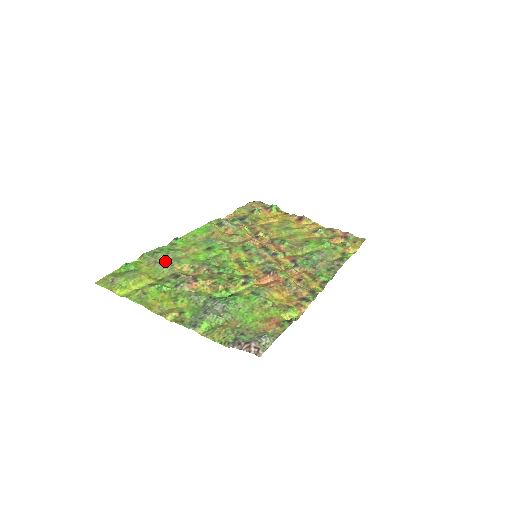
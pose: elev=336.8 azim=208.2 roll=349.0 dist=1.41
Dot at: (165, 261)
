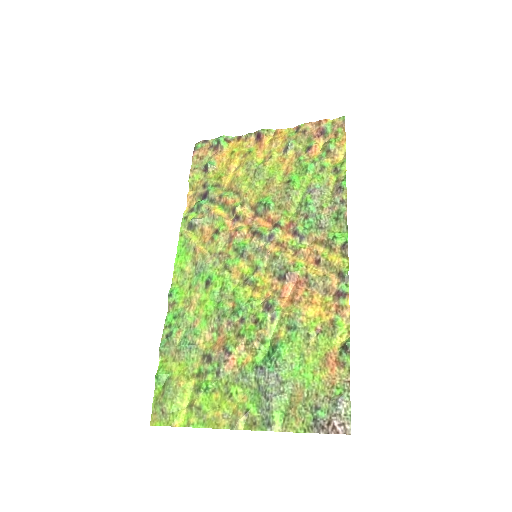
Dot at: (184, 343)
